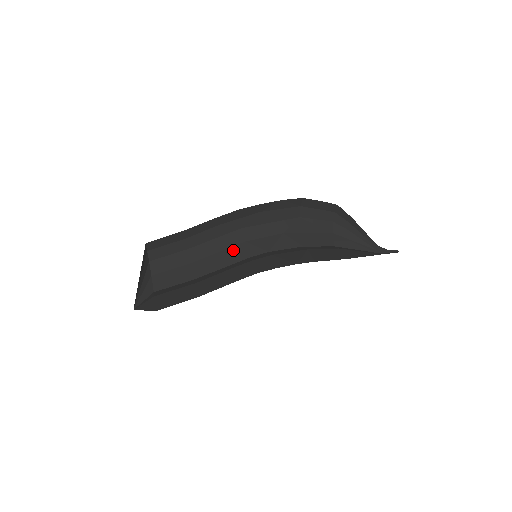
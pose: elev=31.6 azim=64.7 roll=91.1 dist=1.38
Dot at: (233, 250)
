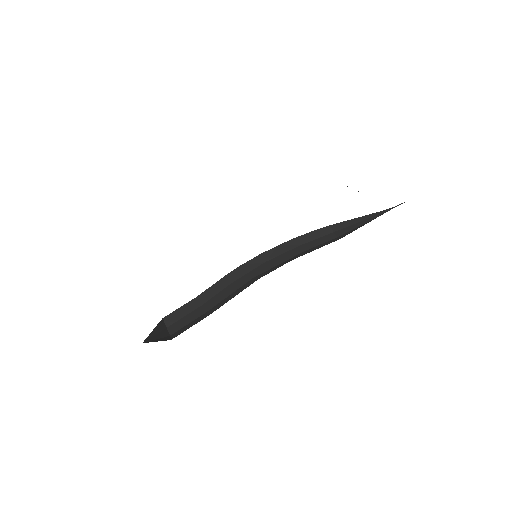
Dot at: occluded
